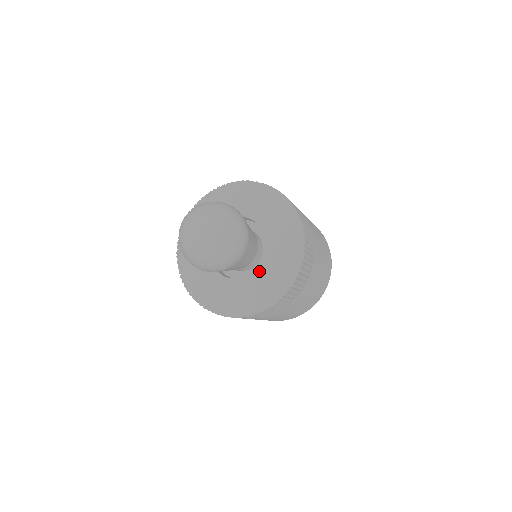
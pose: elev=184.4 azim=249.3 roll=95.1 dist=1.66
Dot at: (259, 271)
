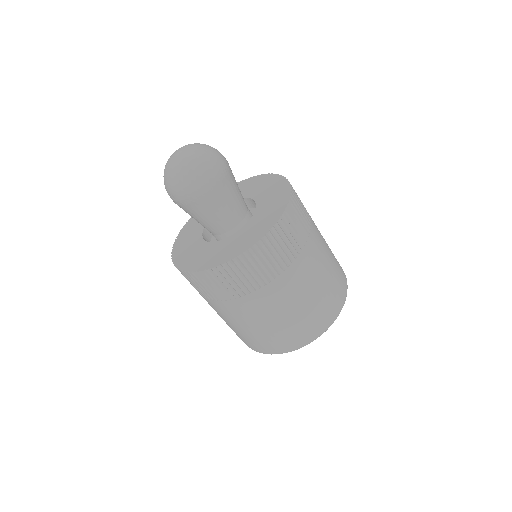
Dot at: (222, 241)
